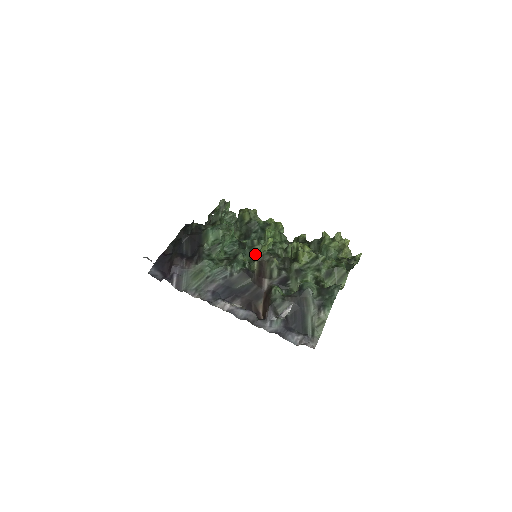
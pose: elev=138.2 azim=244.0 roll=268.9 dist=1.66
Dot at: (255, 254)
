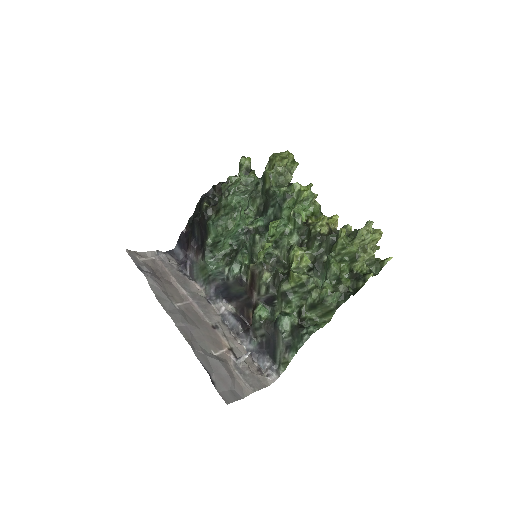
Dot at: (254, 255)
